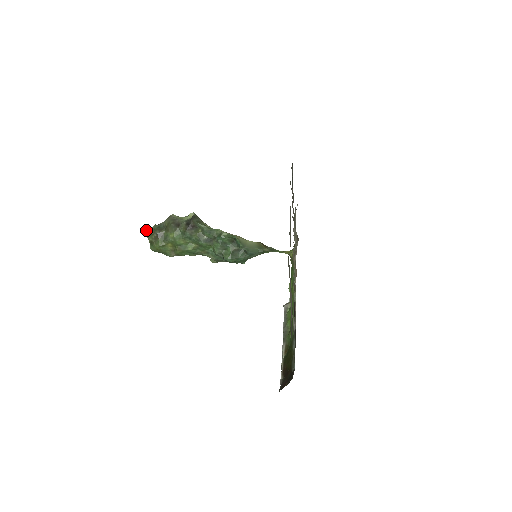
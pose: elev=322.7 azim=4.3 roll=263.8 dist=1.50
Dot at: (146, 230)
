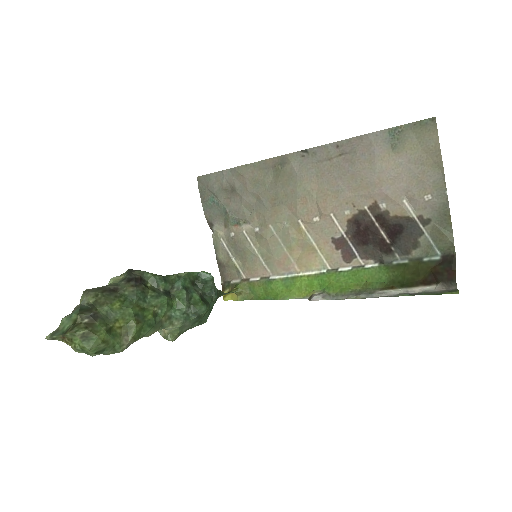
Dot at: (49, 335)
